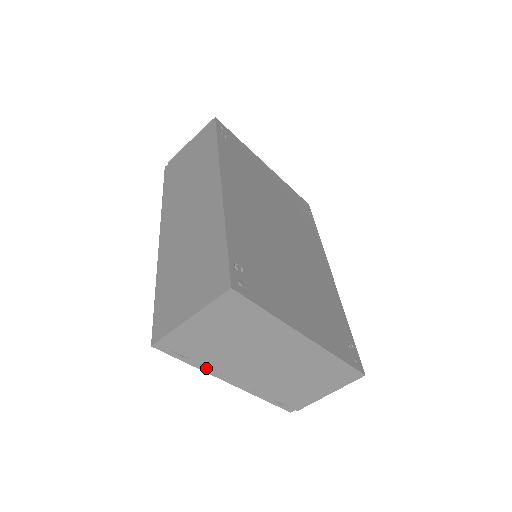
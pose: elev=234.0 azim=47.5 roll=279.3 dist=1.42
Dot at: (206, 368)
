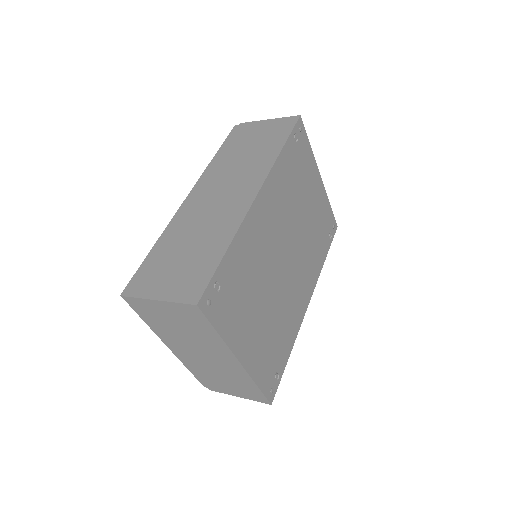
Dot at: (155, 330)
